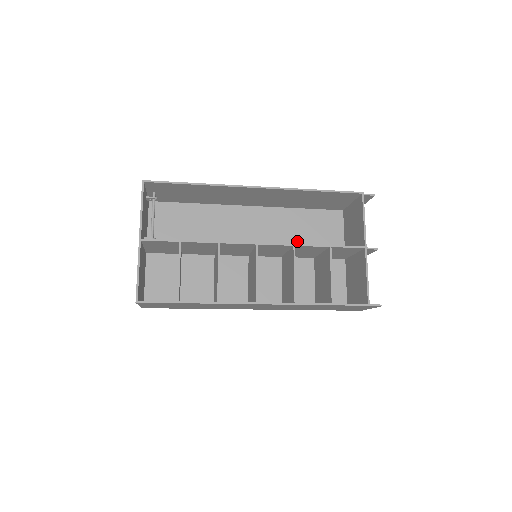
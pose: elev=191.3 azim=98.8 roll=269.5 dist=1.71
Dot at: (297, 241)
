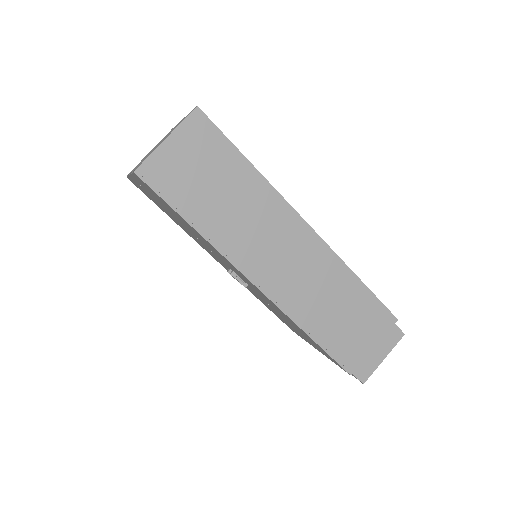
Dot at: occluded
